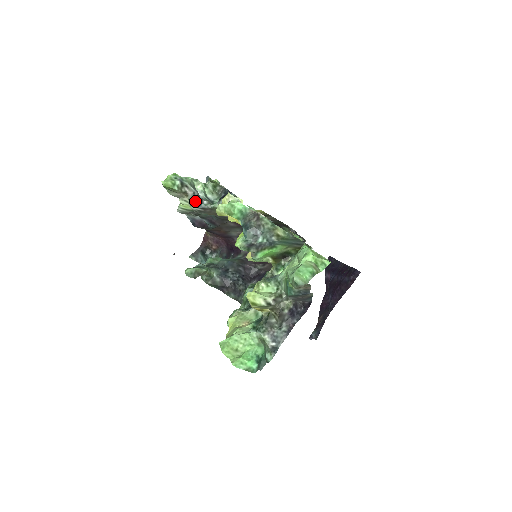
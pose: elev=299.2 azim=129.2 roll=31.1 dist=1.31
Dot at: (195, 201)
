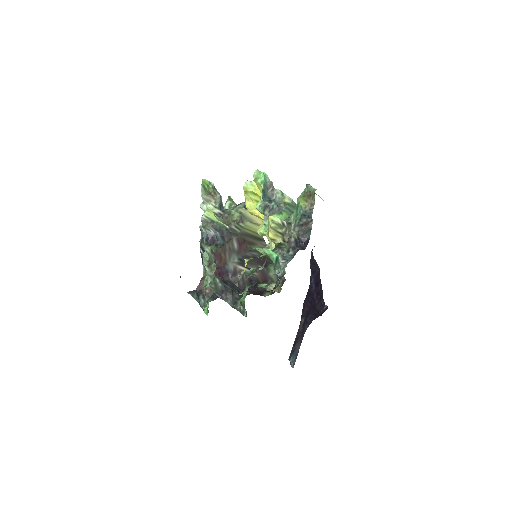
Dot at: (220, 203)
